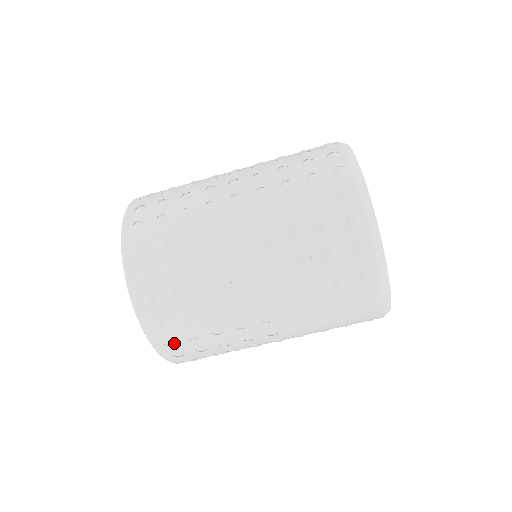
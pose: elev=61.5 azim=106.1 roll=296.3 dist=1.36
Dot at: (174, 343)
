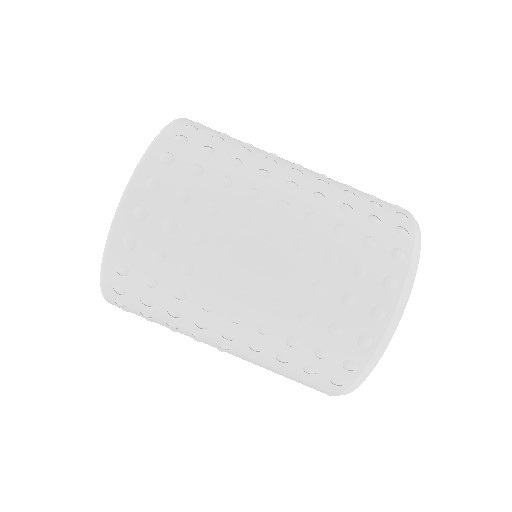
Dot at: (125, 307)
